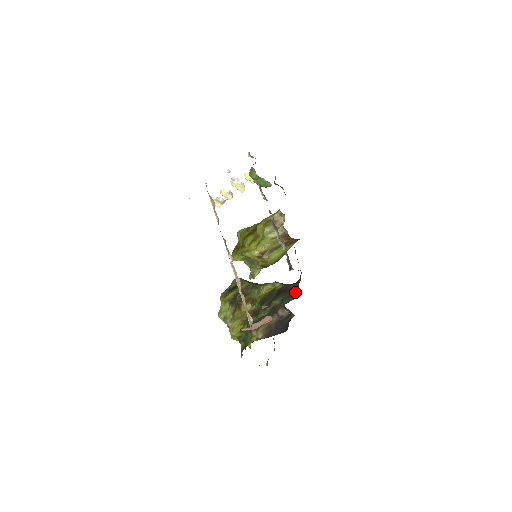
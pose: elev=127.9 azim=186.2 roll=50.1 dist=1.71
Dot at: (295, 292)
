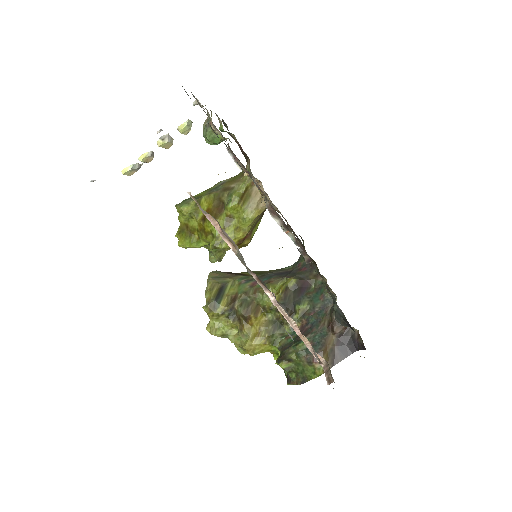
Dot at: occluded
